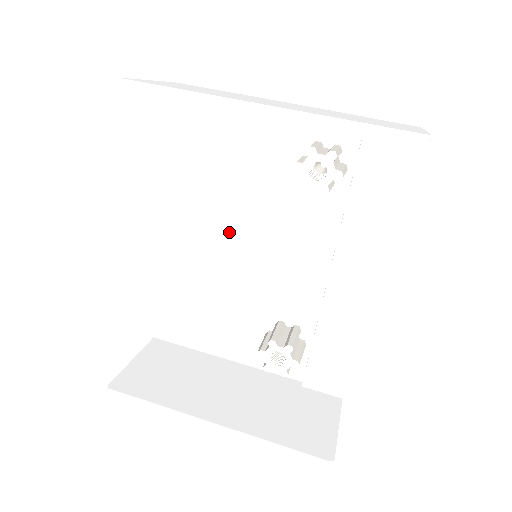
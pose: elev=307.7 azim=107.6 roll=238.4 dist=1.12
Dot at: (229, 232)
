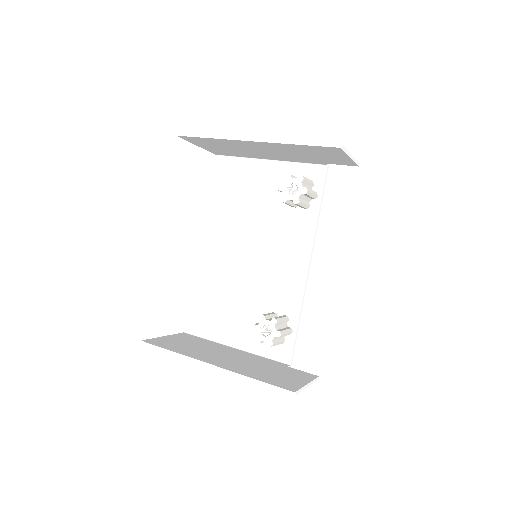
Dot at: (242, 246)
